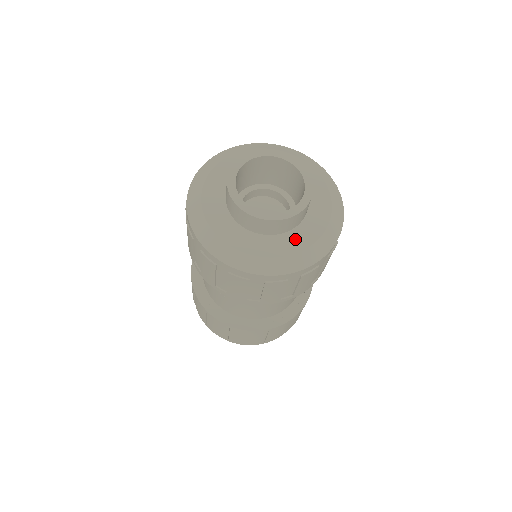
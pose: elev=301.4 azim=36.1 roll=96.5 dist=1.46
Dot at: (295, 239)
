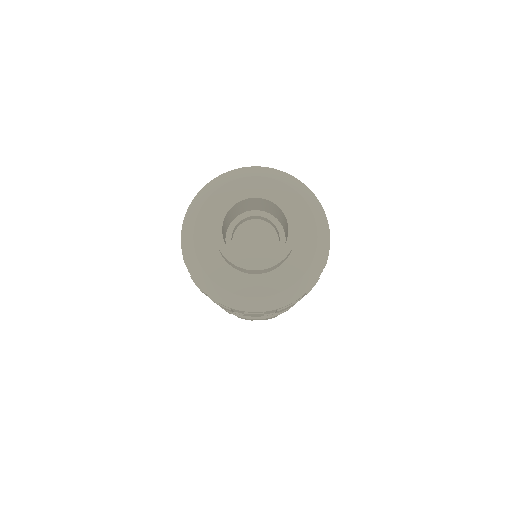
Dot at: (292, 268)
